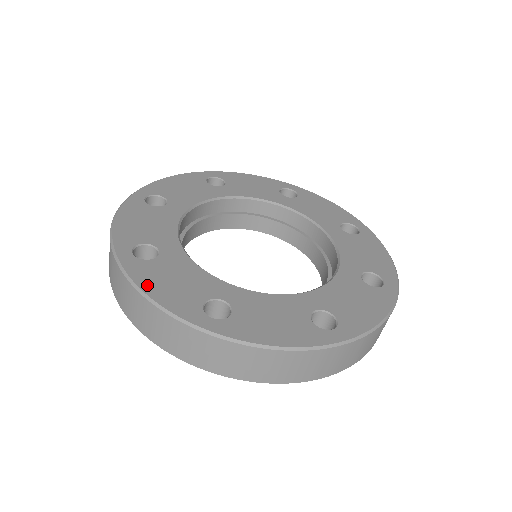
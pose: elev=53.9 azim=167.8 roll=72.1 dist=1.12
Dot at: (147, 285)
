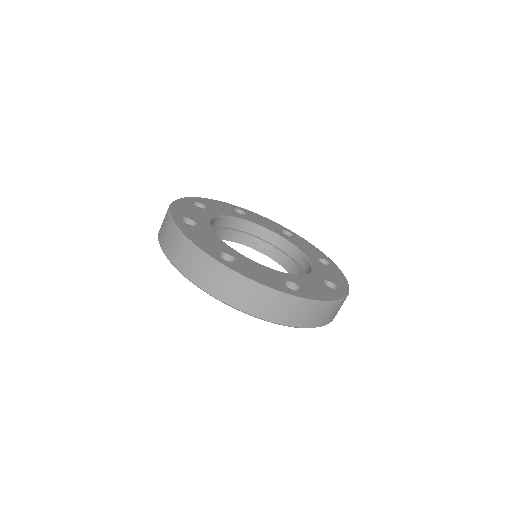
Dot at: (179, 203)
